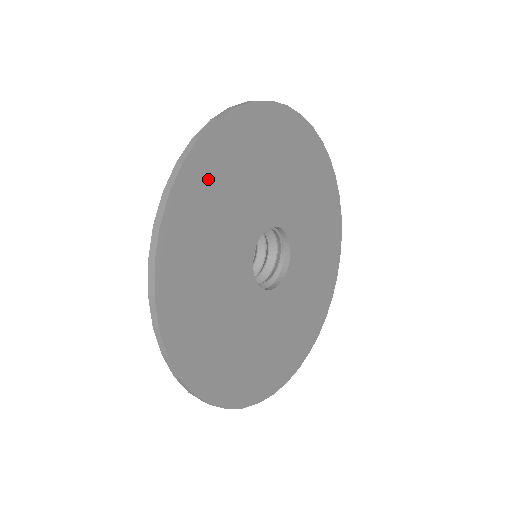
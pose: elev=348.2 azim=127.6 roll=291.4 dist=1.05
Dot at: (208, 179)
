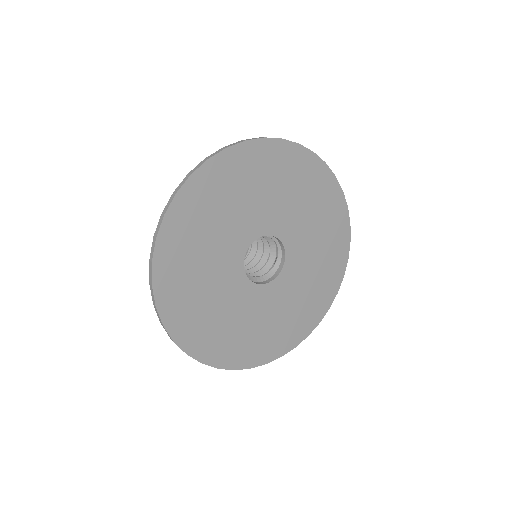
Dot at: (178, 291)
